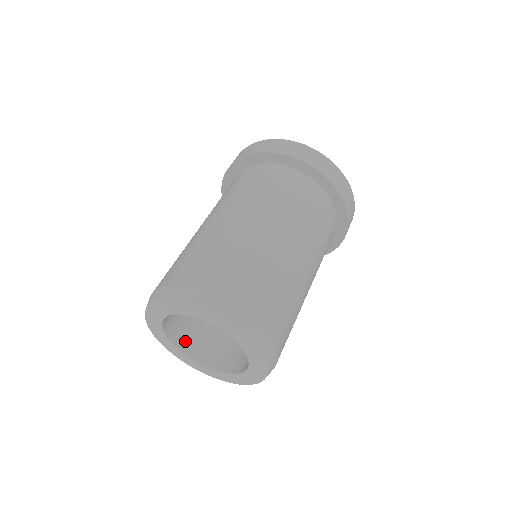
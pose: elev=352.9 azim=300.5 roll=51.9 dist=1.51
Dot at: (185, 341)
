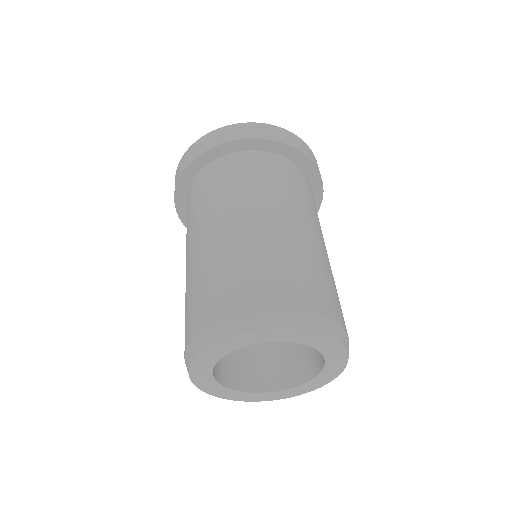
Dot at: (219, 371)
